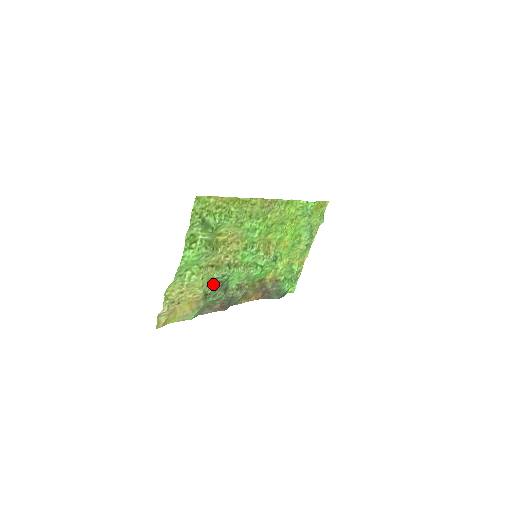
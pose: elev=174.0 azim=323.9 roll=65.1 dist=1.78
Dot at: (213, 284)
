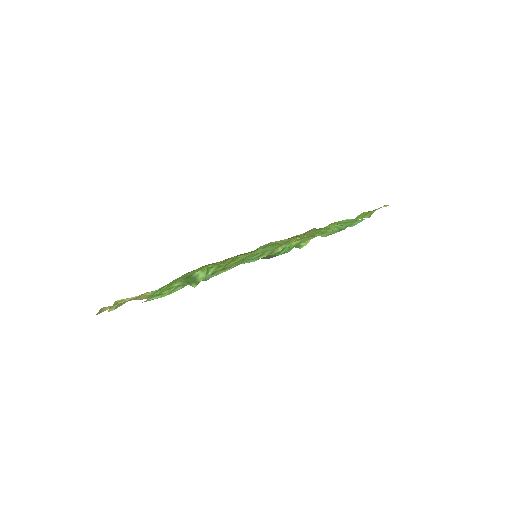
Dot at: occluded
